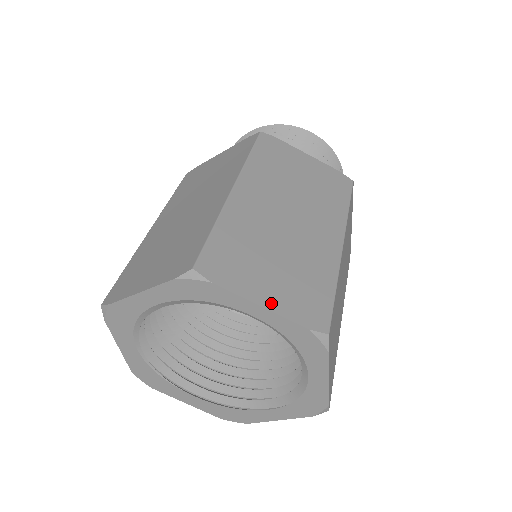
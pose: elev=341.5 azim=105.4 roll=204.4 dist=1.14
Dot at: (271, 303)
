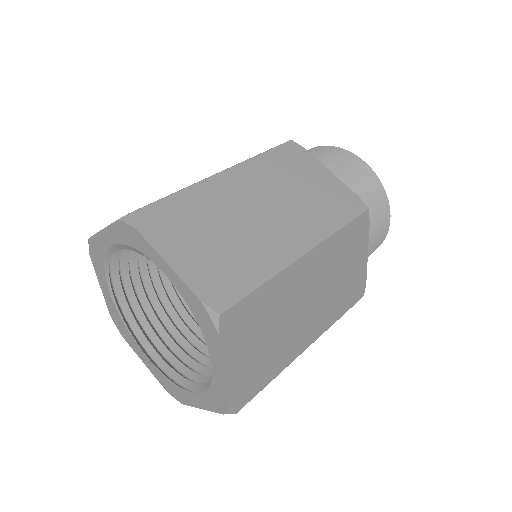
Dot at: (180, 266)
